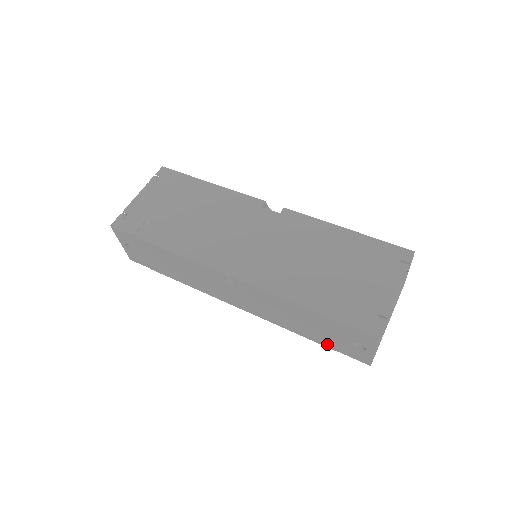
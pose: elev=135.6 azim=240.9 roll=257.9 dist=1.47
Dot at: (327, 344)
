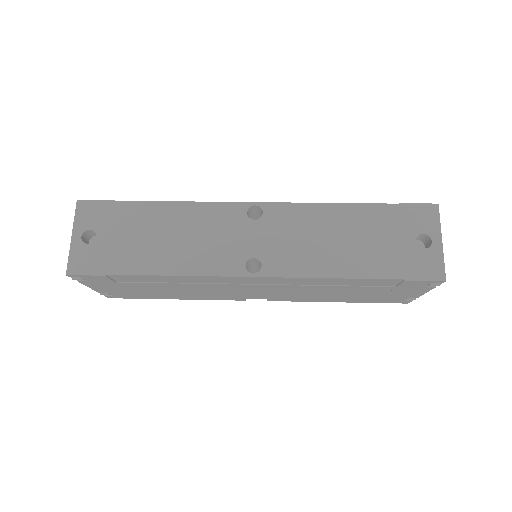
Dot at: (387, 270)
